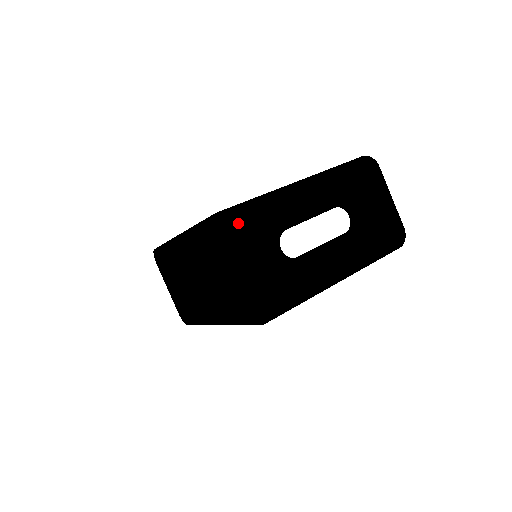
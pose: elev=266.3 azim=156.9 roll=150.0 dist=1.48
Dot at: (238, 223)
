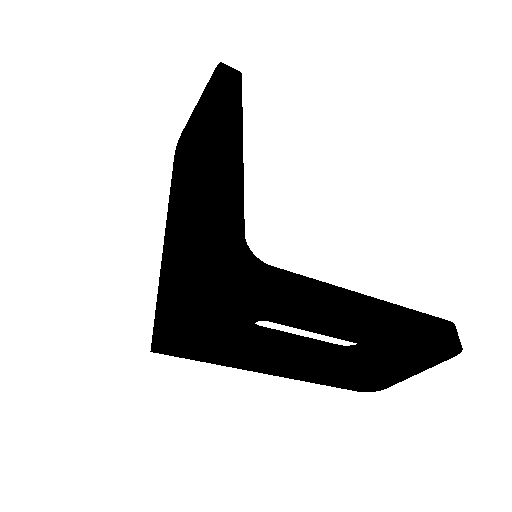
Dot at: (231, 296)
